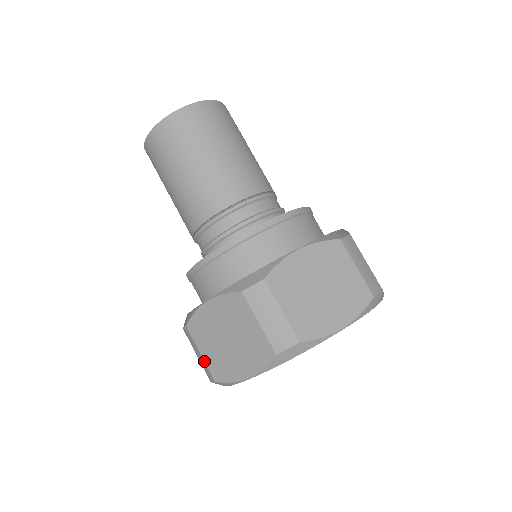
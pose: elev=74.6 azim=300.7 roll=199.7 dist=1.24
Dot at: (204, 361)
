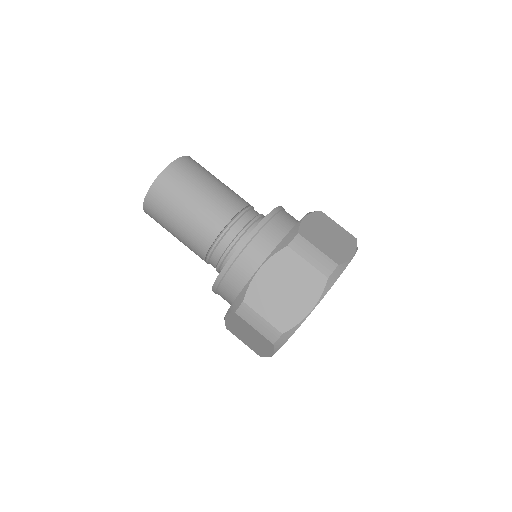
Dot at: (268, 322)
